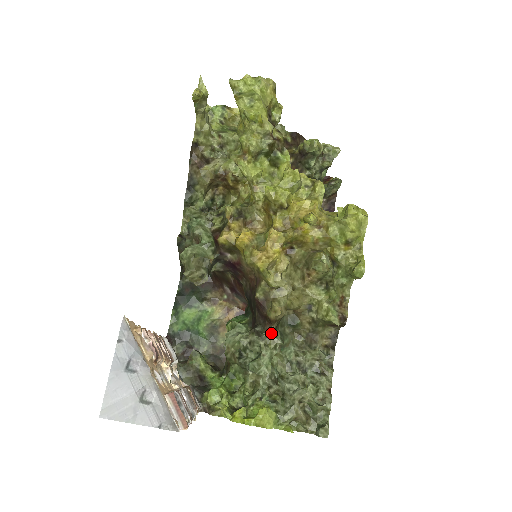
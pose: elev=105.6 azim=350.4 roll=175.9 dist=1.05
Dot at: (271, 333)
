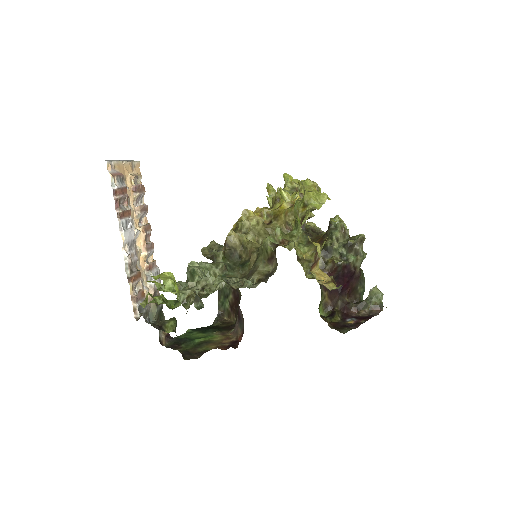
Dot at: (219, 252)
